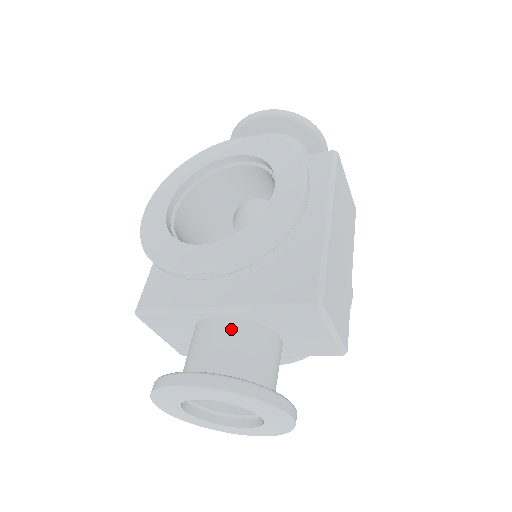
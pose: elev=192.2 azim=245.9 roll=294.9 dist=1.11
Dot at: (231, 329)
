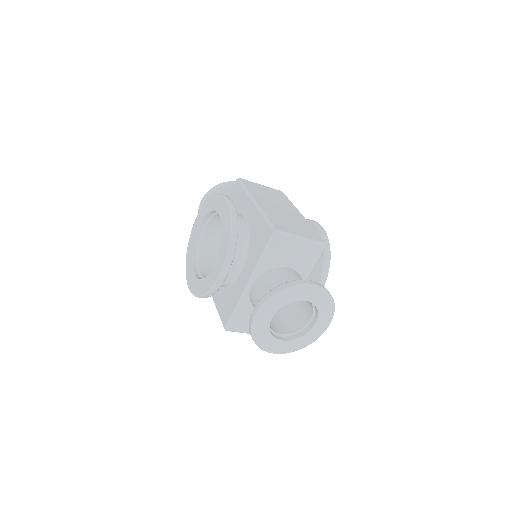
Dot at: (260, 283)
